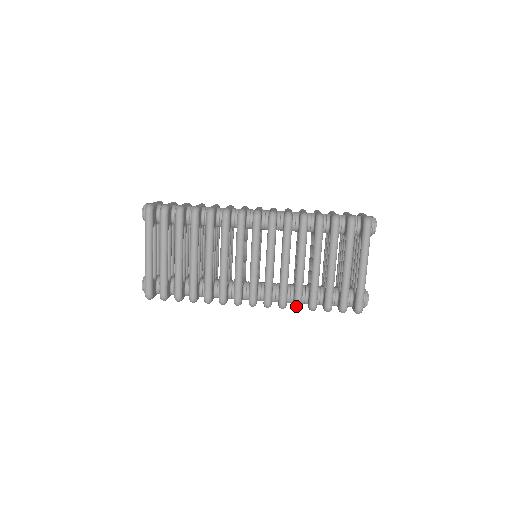
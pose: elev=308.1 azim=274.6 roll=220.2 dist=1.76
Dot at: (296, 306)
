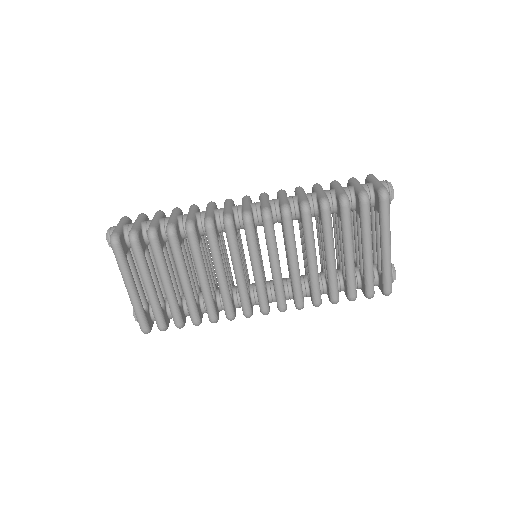
Dot at: (316, 305)
